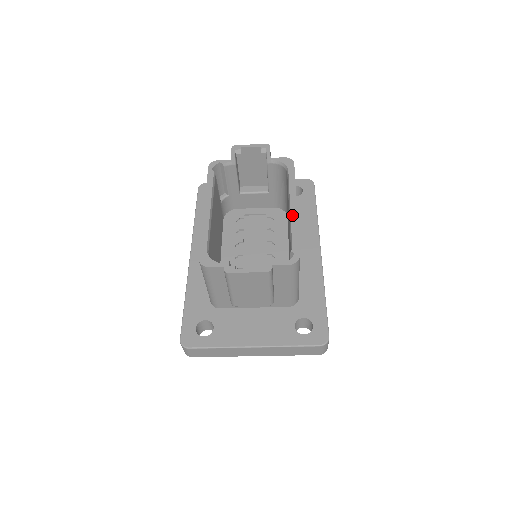
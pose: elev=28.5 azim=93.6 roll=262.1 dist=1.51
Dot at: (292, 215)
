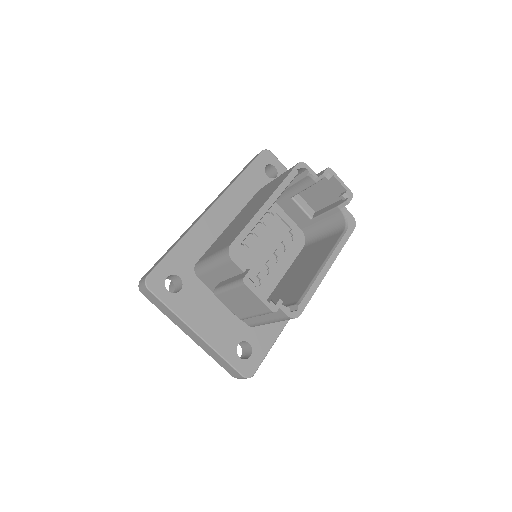
Dot at: (321, 274)
